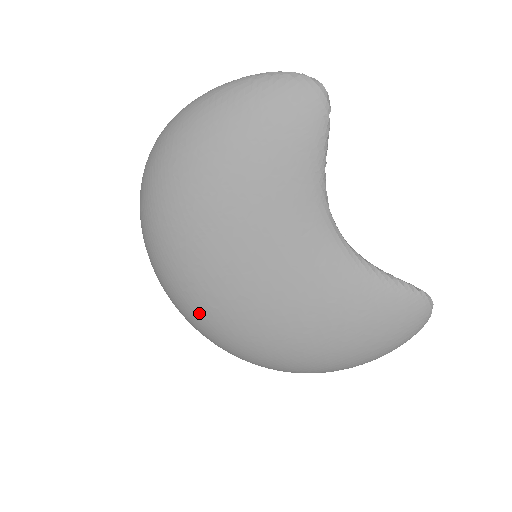
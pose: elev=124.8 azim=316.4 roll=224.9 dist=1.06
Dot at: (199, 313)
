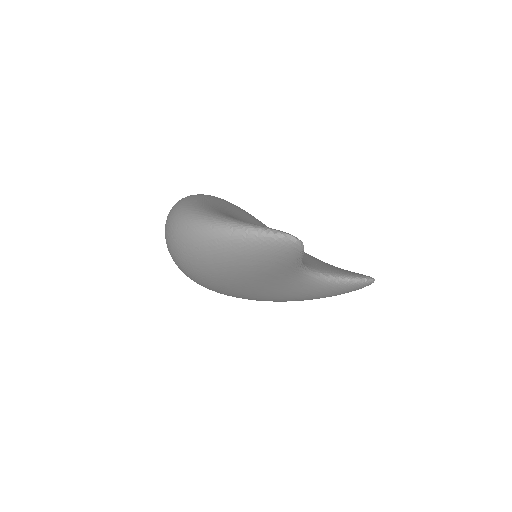
Dot at: occluded
